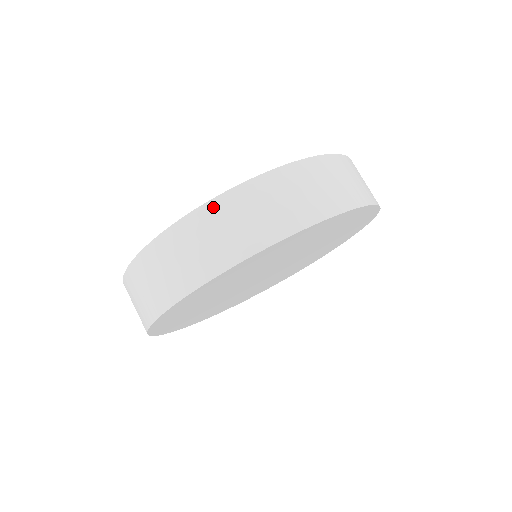
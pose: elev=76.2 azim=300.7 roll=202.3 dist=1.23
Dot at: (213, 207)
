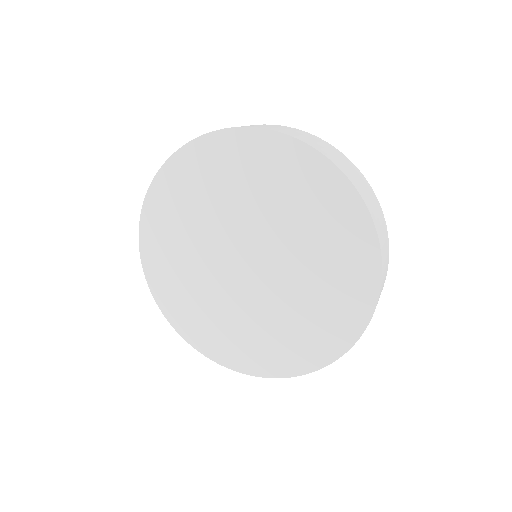
Dot at: (305, 133)
